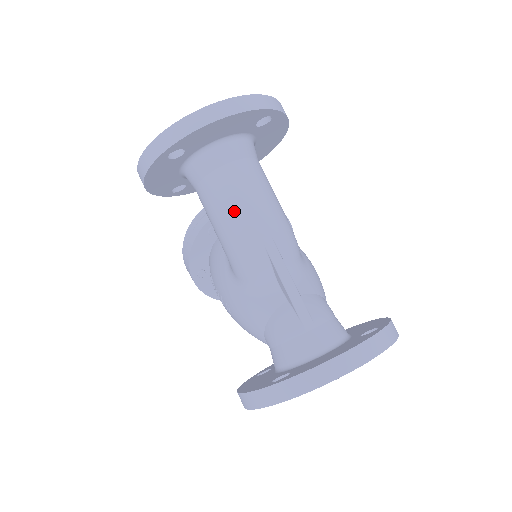
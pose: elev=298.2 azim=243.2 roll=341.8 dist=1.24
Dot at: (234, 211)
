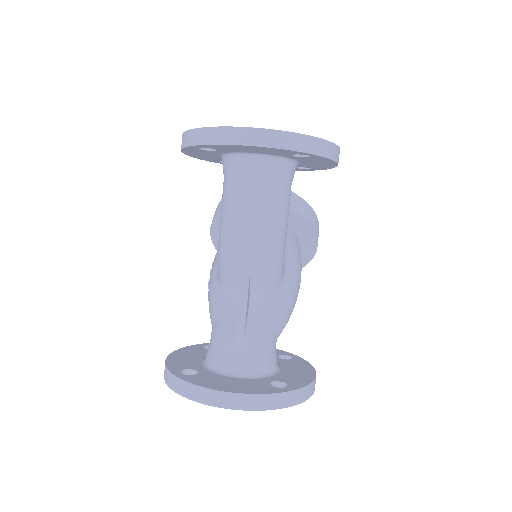
Dot at: (233, 221)
